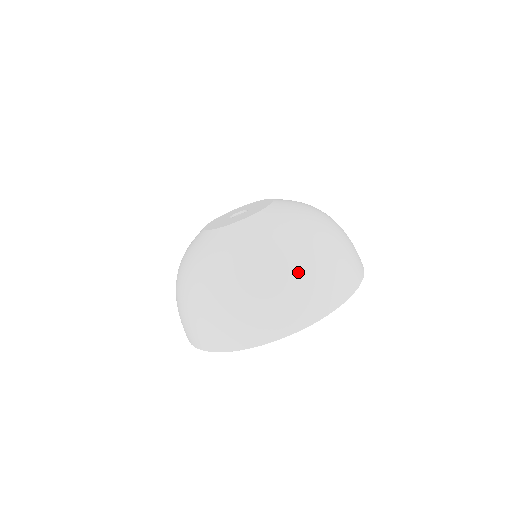
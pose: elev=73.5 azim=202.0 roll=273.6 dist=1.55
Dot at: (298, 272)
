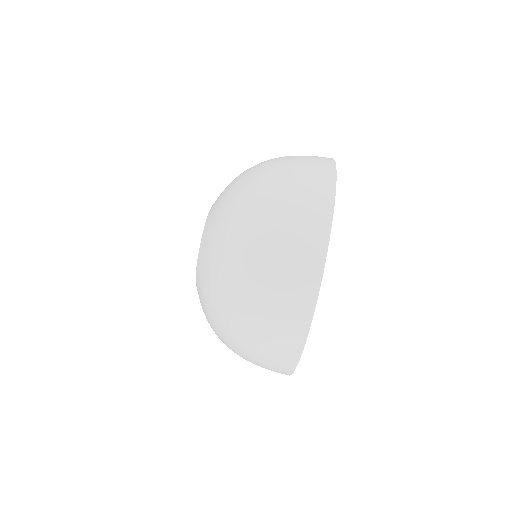
Dot at: (277, 172)
